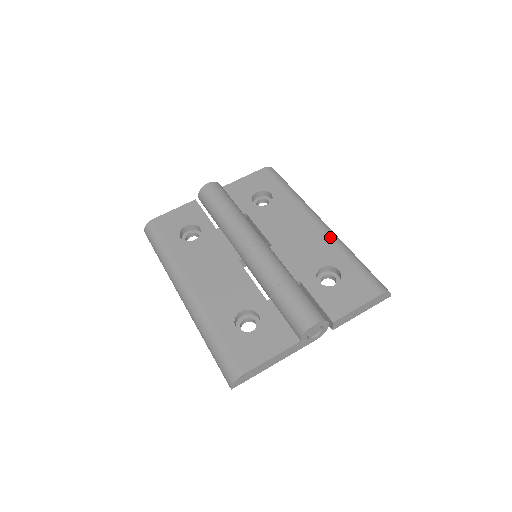
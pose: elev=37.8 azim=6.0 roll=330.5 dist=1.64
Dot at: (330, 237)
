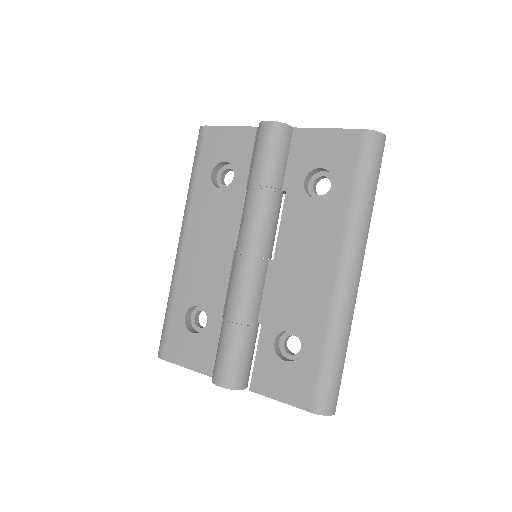
Dot at: (333, 304)
